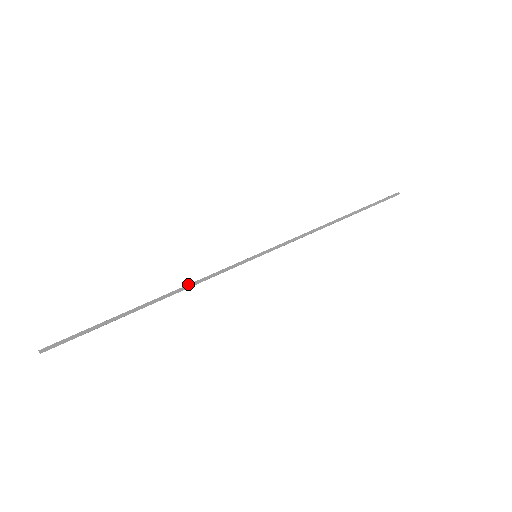
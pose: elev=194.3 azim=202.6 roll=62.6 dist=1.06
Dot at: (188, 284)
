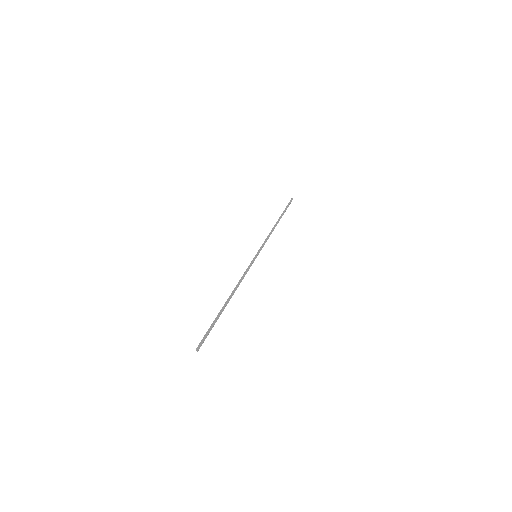
Dot at: (238, 283)
